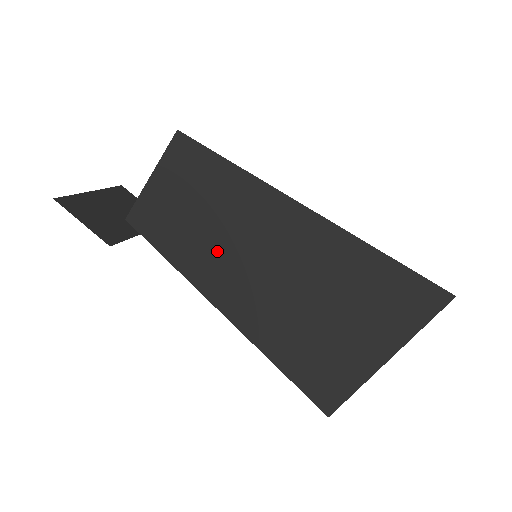
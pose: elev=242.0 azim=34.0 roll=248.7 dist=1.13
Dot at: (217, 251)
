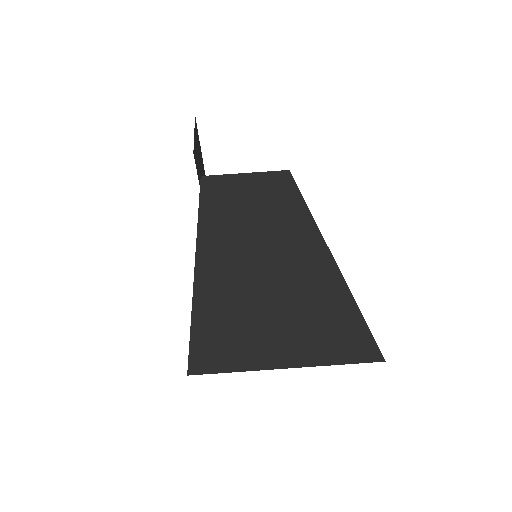
Dot at: (240, 226)
